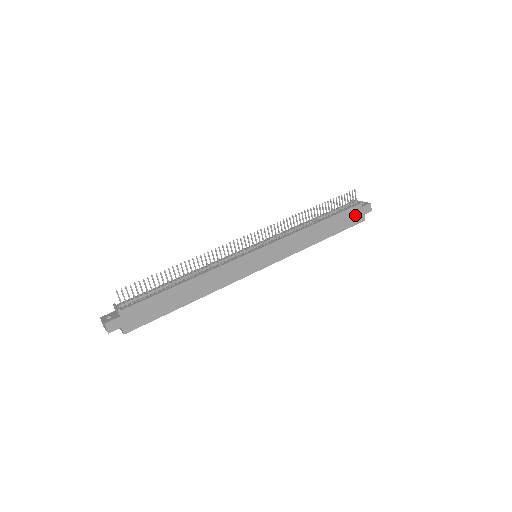
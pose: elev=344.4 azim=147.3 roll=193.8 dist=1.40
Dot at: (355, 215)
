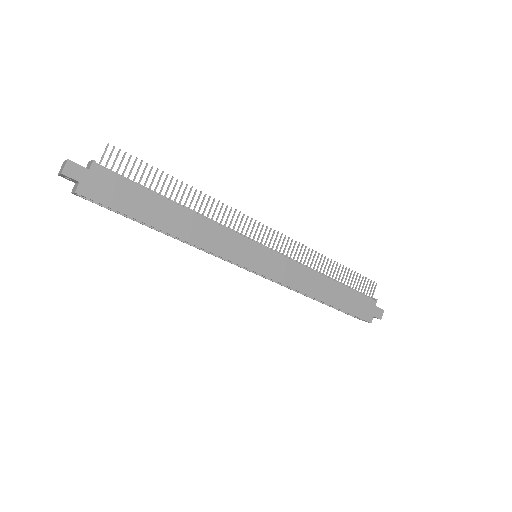
Dot at: (365, 308)
